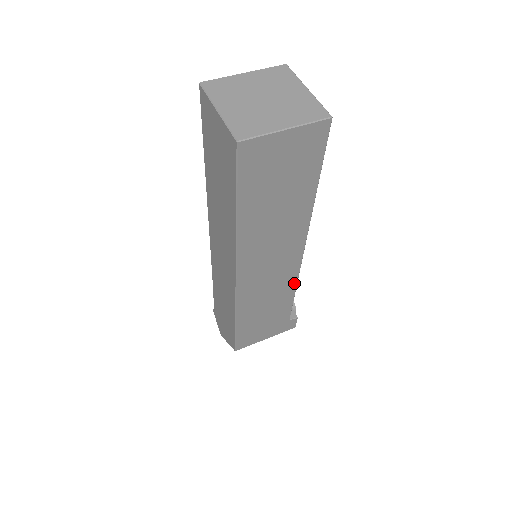
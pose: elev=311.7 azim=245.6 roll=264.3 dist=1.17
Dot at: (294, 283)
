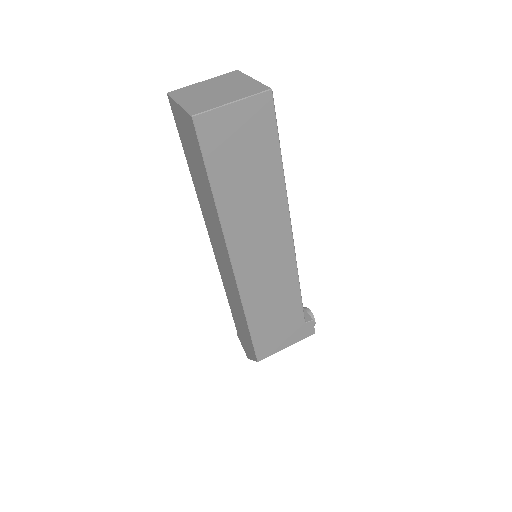
Dot at: (295, 274)
